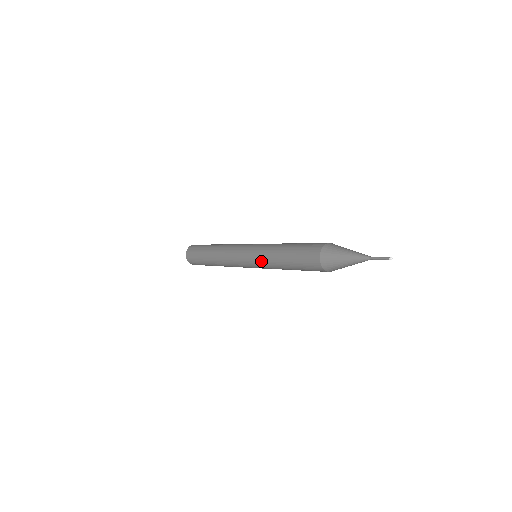
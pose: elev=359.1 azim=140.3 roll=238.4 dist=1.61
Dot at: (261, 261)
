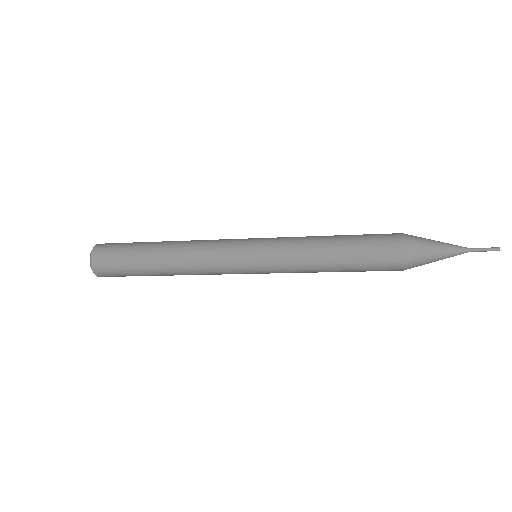
Dot at: (285, 248)
